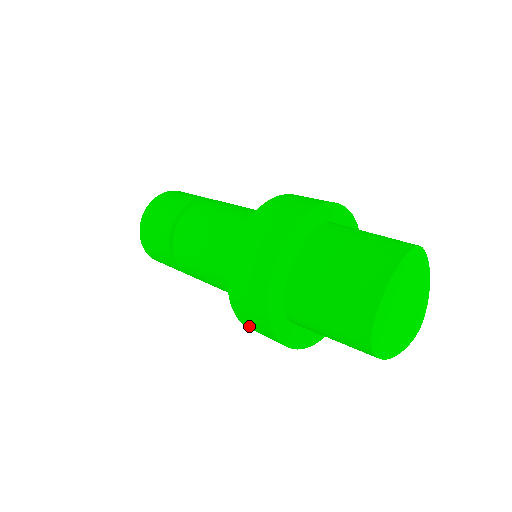
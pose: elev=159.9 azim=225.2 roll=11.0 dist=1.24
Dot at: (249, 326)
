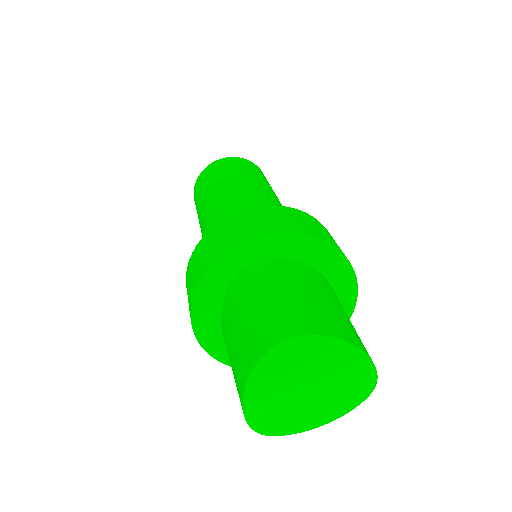
Dot at: occluded
